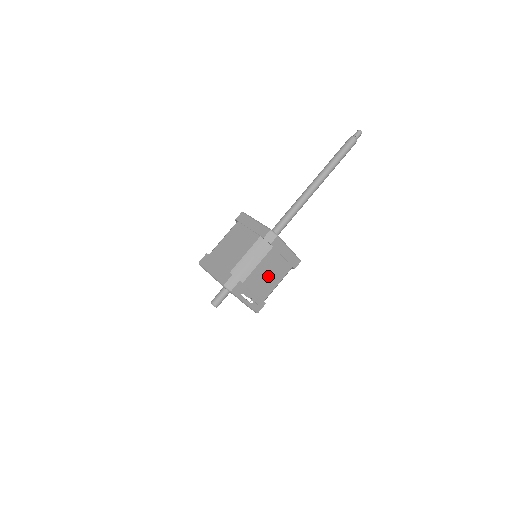
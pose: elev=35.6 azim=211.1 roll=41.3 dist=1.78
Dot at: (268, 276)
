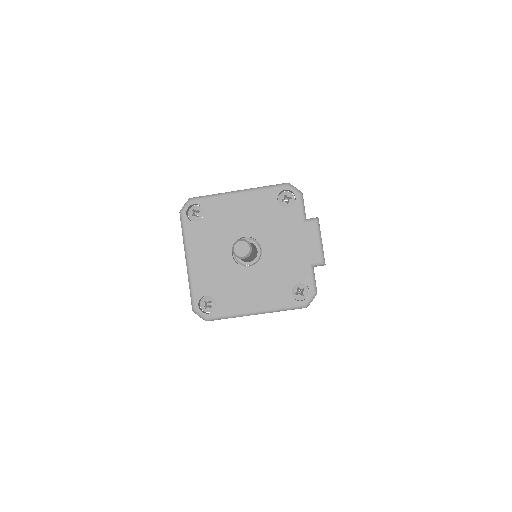
Dot at: occluded
